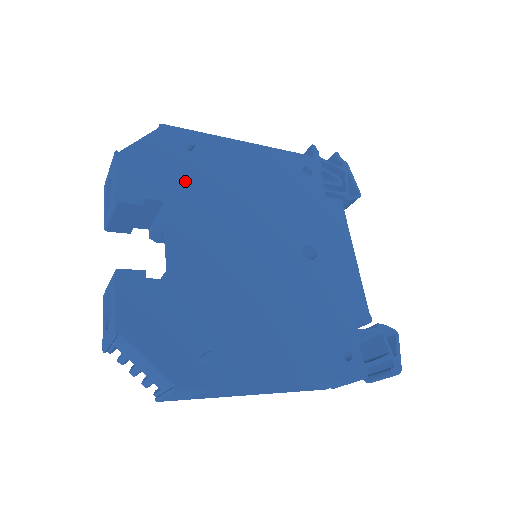
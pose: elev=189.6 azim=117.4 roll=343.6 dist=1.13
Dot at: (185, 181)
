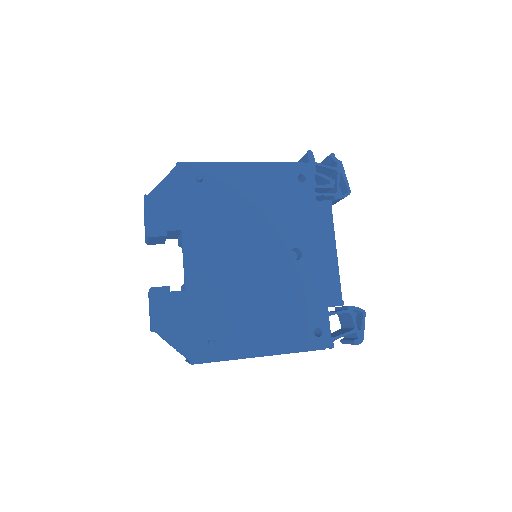
Dot at: (197, 210)
